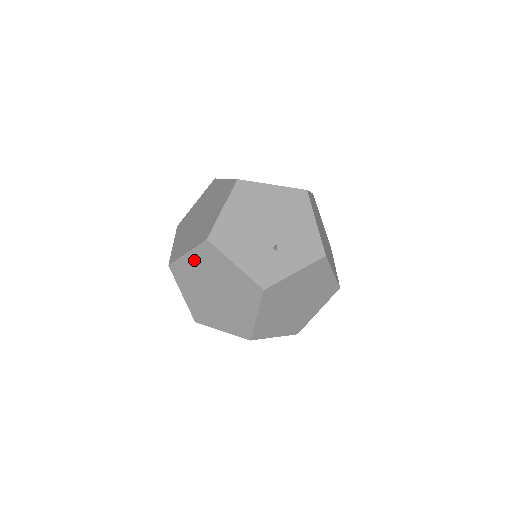
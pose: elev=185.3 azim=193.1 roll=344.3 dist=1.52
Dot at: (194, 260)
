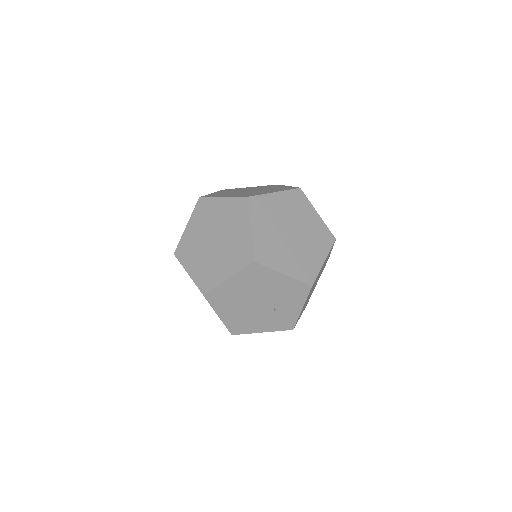
Dot at: occluded
